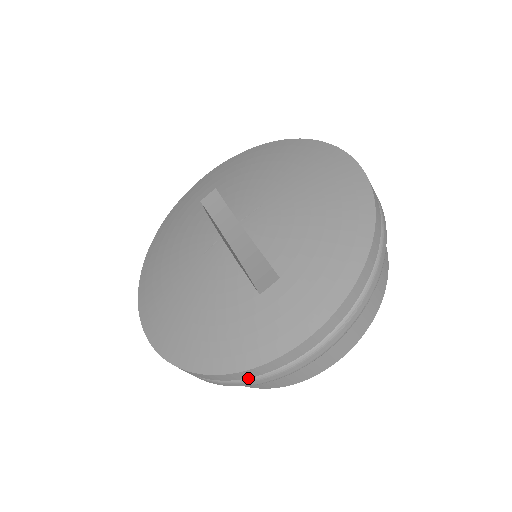
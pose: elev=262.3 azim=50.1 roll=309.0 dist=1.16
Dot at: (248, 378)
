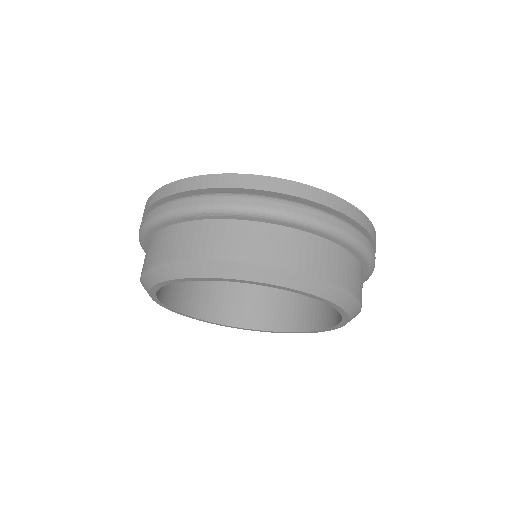
Dot at: (187, 196)
